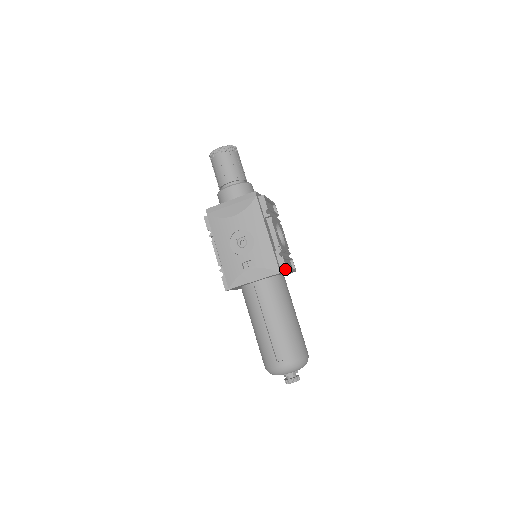
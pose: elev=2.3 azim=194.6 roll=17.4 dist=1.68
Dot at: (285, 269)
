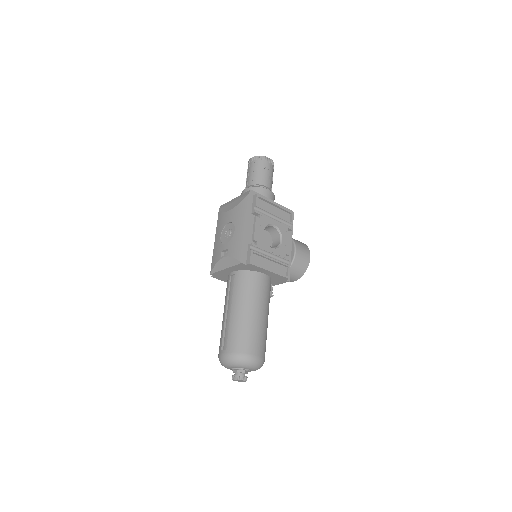
Dot at: (249, 261)
